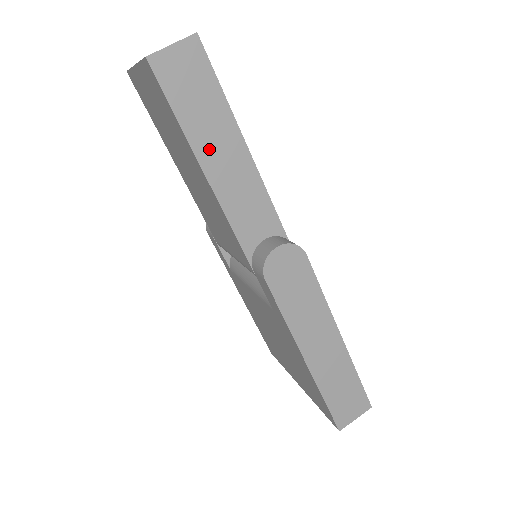
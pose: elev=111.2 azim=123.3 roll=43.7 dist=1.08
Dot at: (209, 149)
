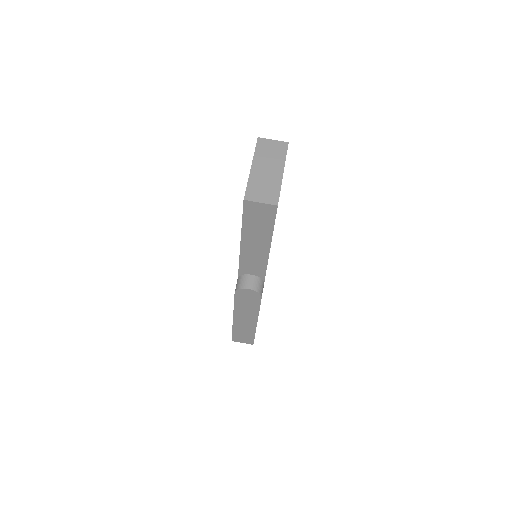
Dot at: (250, 238)
